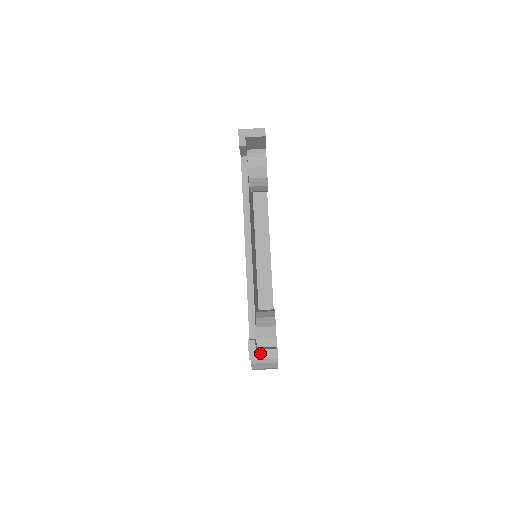
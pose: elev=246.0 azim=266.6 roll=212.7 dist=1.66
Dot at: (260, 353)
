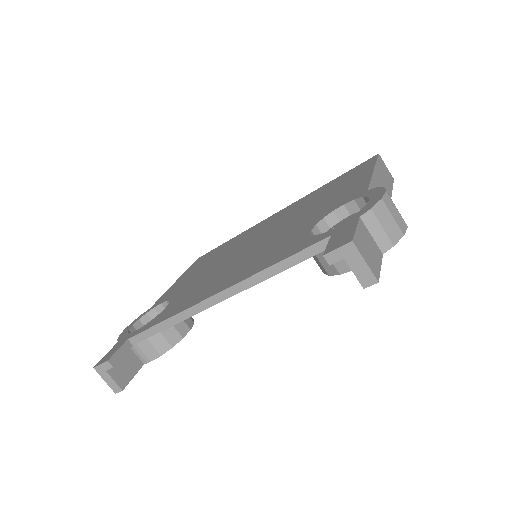
Dot at: (106, 376)
